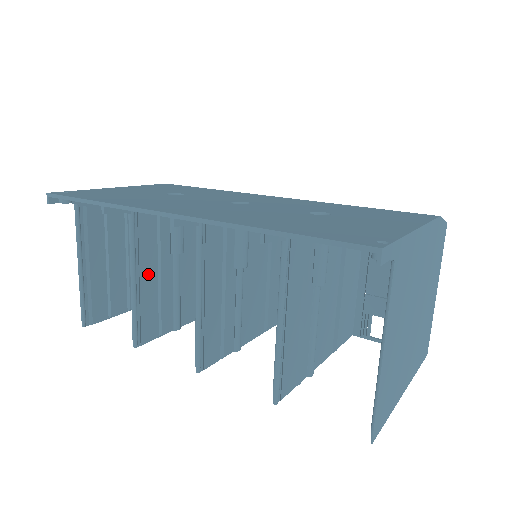
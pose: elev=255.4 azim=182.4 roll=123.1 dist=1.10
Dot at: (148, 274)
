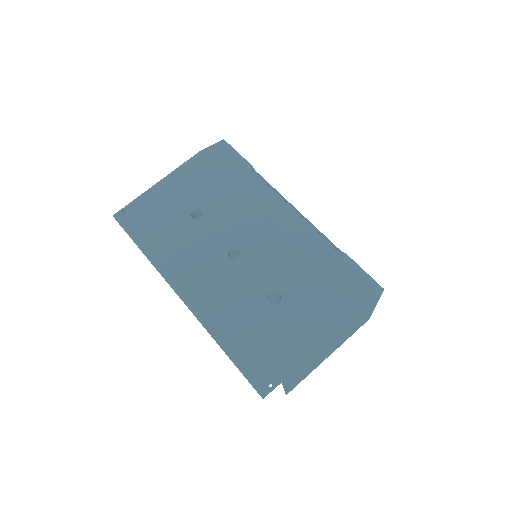
Dot at: occluded
